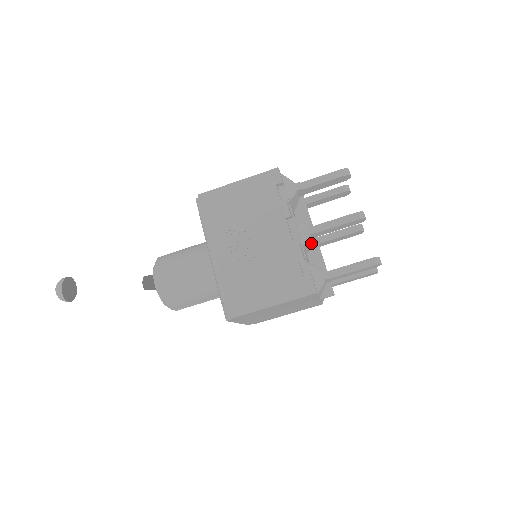
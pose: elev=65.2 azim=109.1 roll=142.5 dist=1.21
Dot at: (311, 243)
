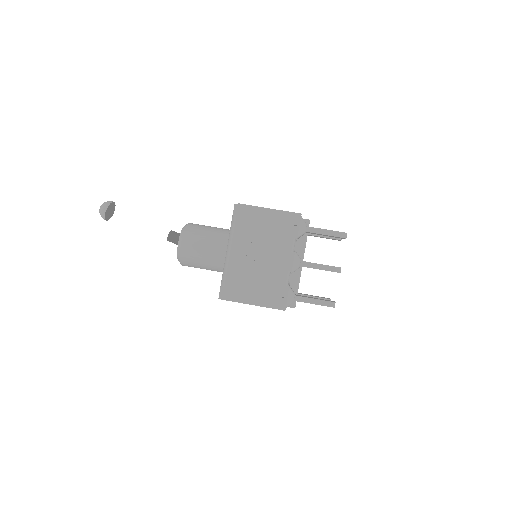
Dot at: occluded
